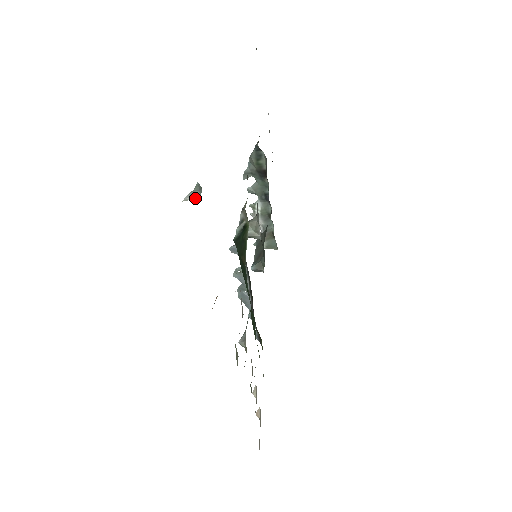
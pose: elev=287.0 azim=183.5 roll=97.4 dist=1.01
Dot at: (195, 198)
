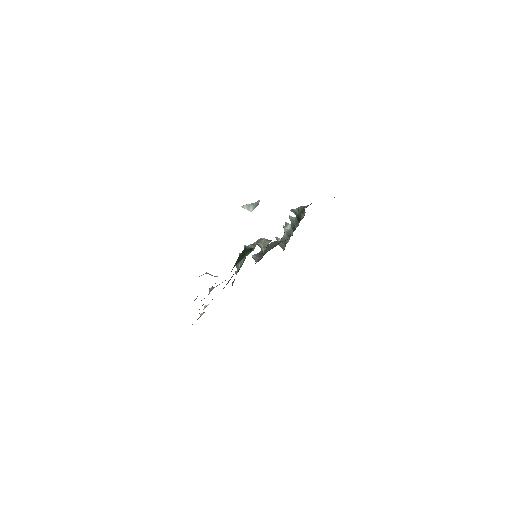
Dot at: (249, 210)
